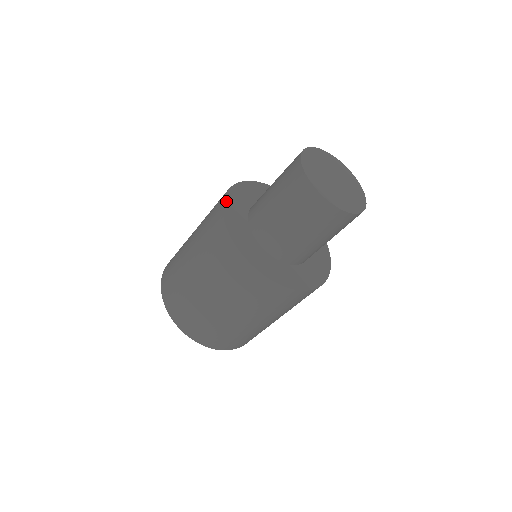
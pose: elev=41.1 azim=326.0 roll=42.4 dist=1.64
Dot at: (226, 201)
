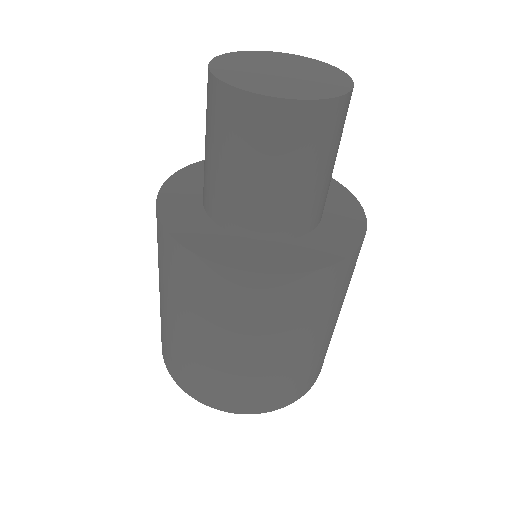
Dot at: (200, 164)
